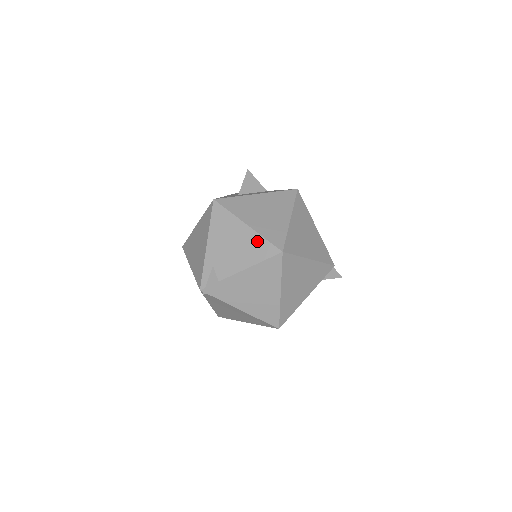
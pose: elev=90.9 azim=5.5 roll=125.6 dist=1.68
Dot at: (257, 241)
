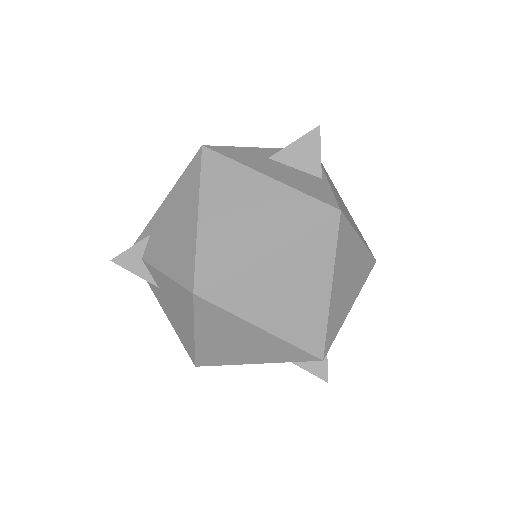
Dot at: (189, 249)
